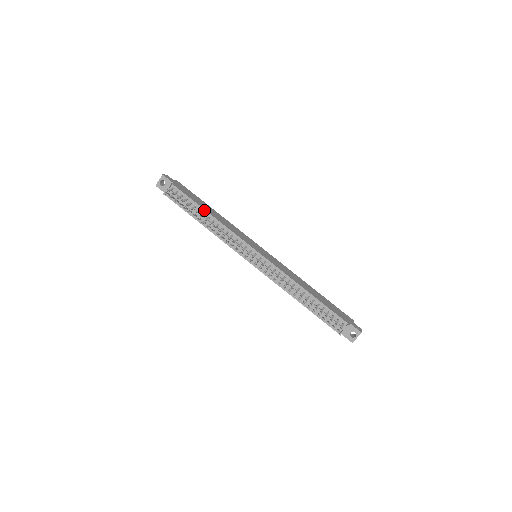
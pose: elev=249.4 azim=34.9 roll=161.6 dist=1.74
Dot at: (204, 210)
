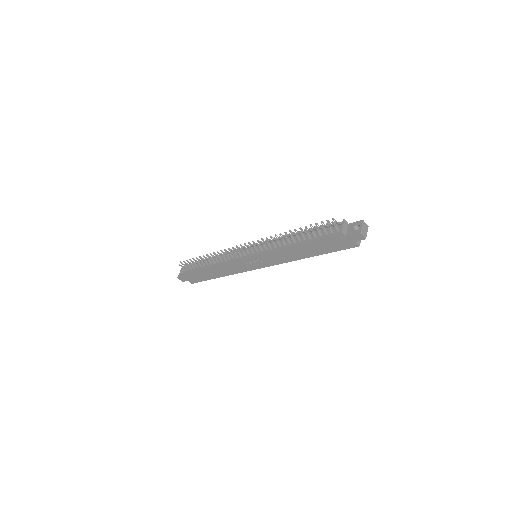
Dot at: (209, 258)
